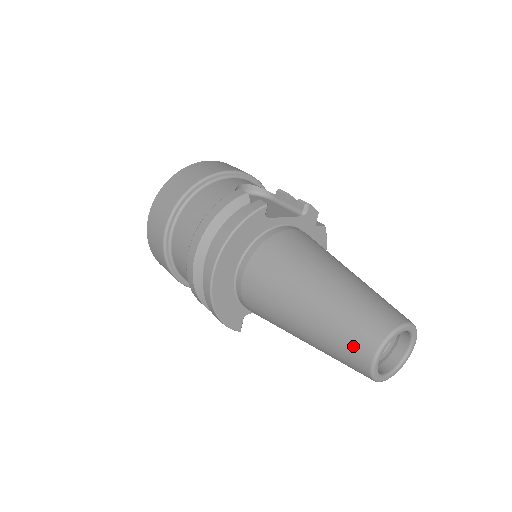
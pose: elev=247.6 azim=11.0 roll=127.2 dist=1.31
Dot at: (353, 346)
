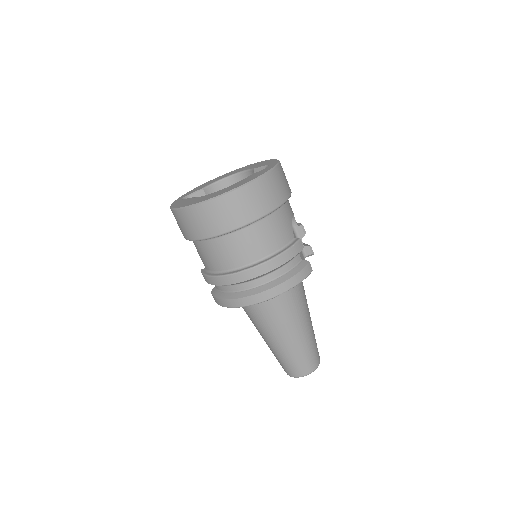
Dot at: (299, 368)
